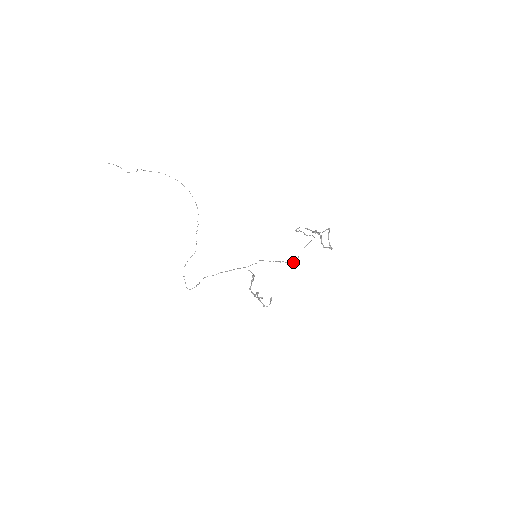
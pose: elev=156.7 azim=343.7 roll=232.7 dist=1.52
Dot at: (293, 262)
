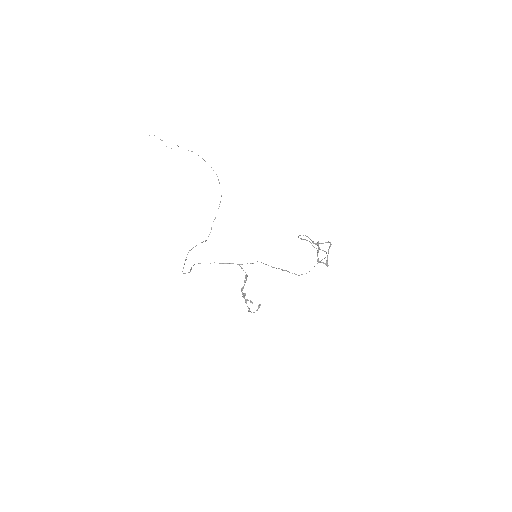
Dot at: (299, 275)
